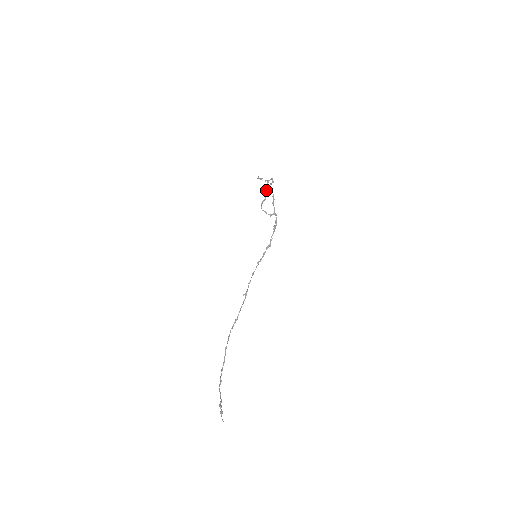
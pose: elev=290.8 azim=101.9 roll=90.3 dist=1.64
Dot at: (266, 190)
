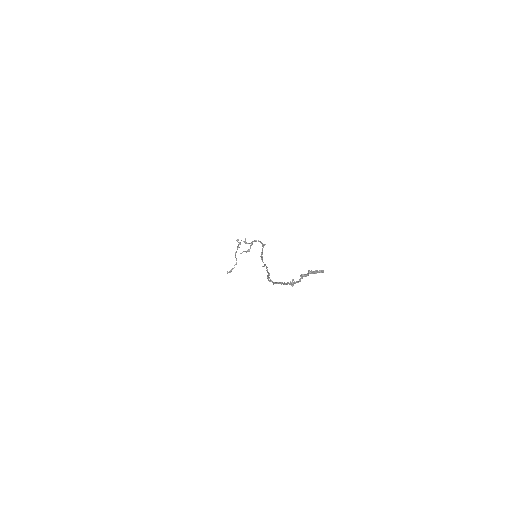
Dot at: occluded
